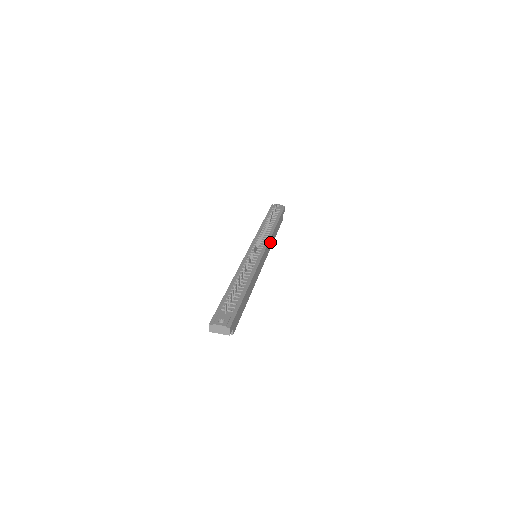
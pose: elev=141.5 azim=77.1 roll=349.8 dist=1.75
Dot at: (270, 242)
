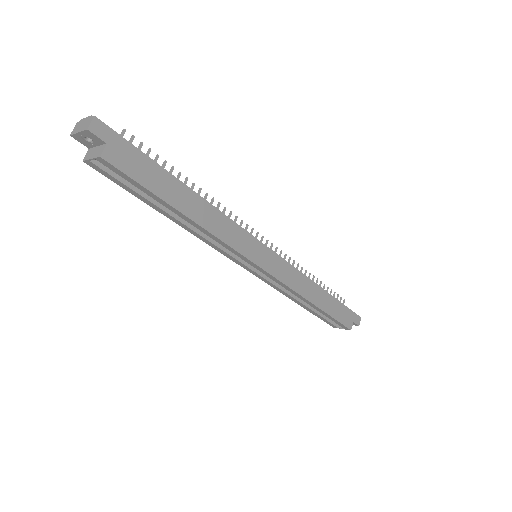
Dot at: (296, 277)
